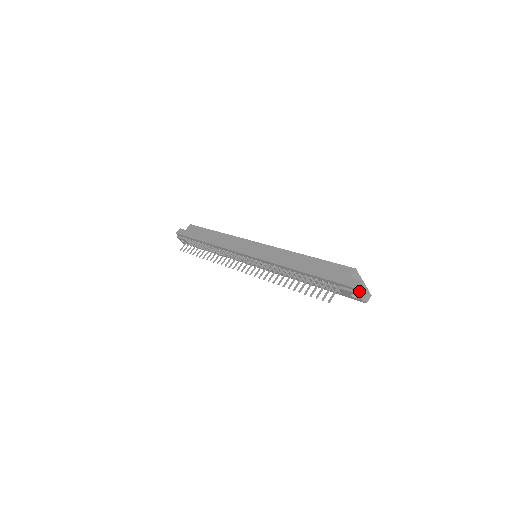
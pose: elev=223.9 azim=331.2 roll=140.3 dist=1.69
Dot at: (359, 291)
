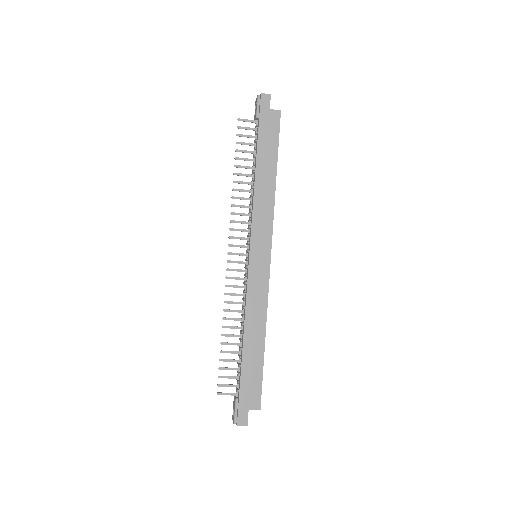
Dot at: (237, 424)
